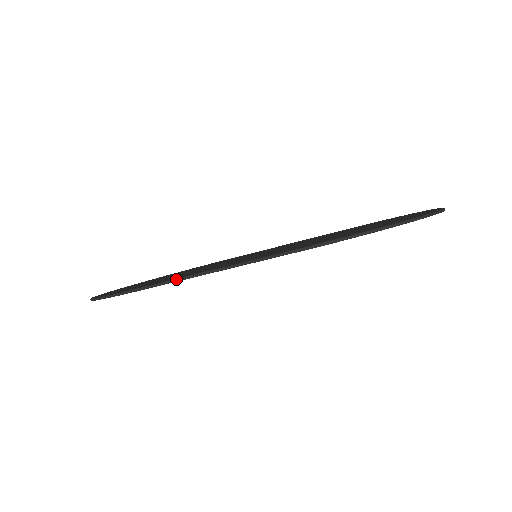
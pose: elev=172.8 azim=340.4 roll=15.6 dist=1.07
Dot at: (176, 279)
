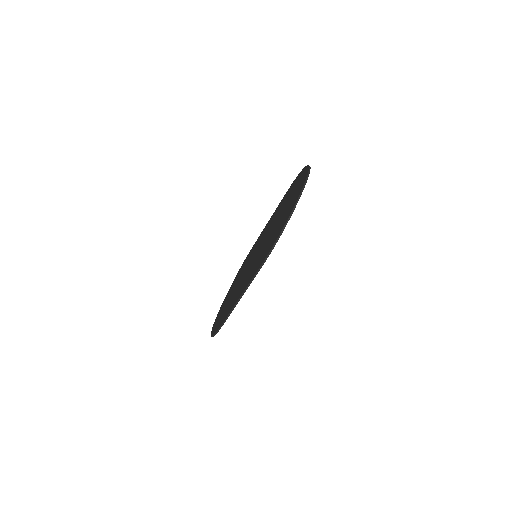
Dot at: (232, 310)
